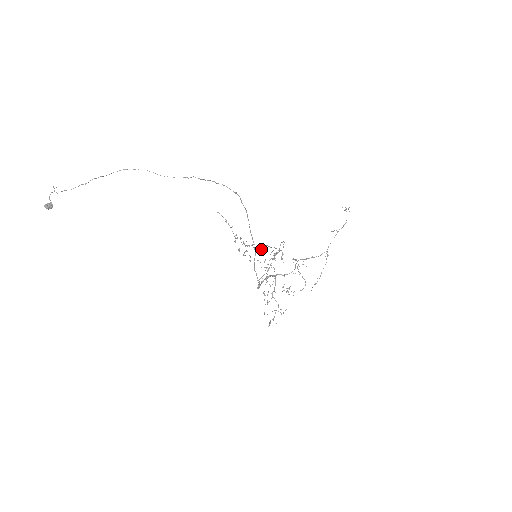
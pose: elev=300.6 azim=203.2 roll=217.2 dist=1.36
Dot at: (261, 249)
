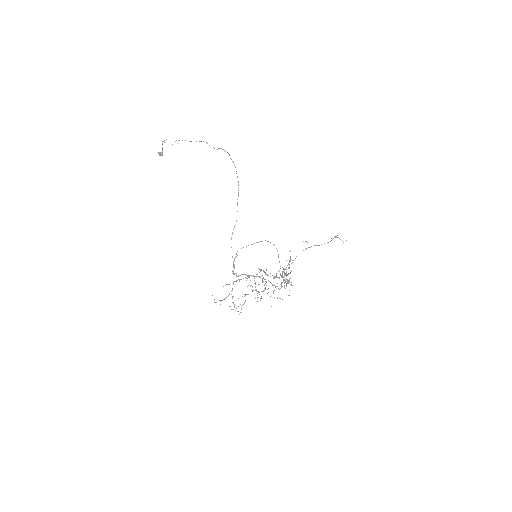
Dot at: occluded
